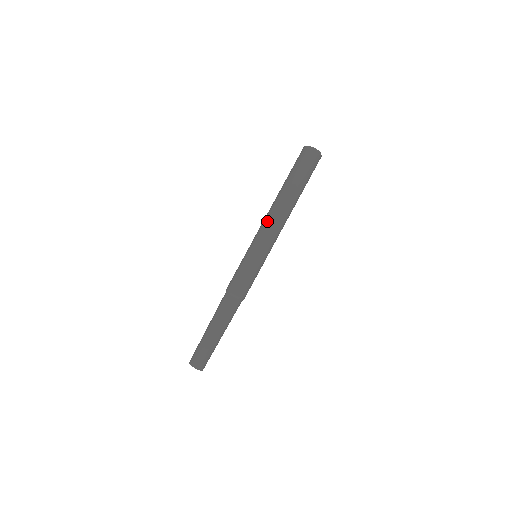
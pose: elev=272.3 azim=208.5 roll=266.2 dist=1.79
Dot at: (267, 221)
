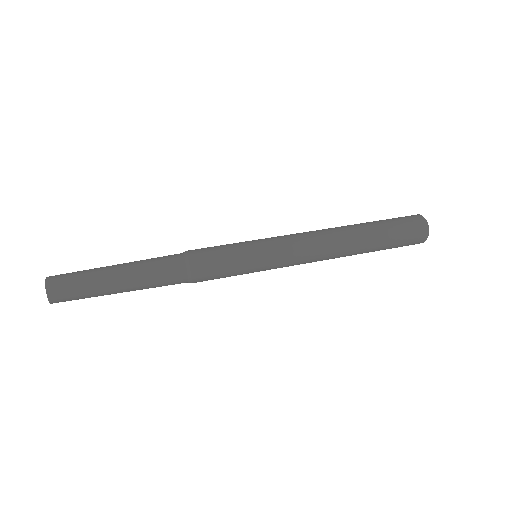
Dot at: (305, 232)
